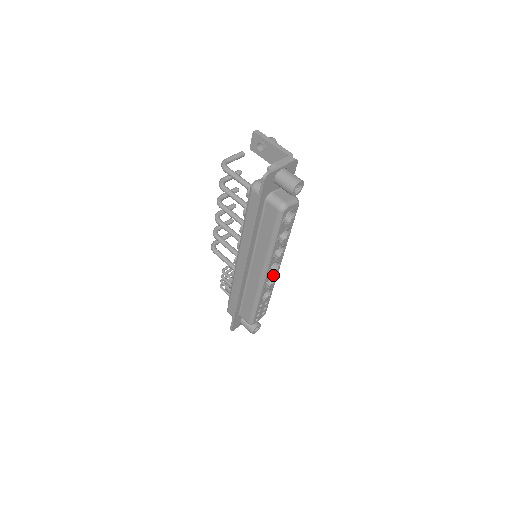
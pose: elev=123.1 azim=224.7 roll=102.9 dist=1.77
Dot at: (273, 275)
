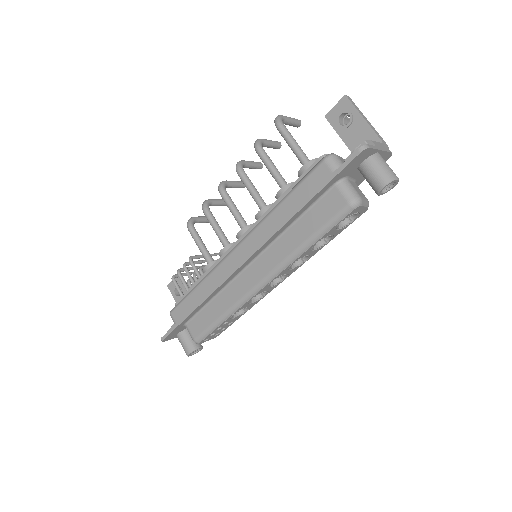
Dot at: (268, 289)
